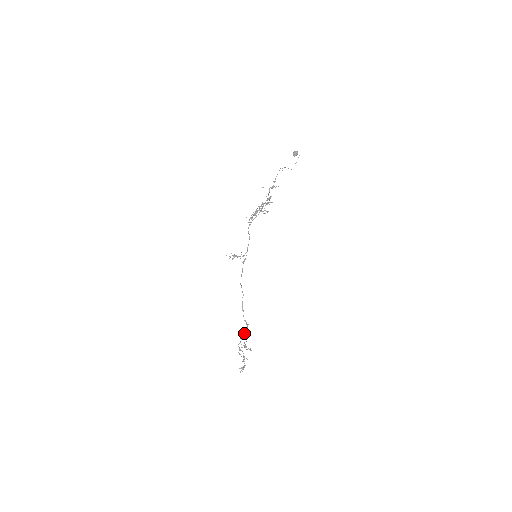
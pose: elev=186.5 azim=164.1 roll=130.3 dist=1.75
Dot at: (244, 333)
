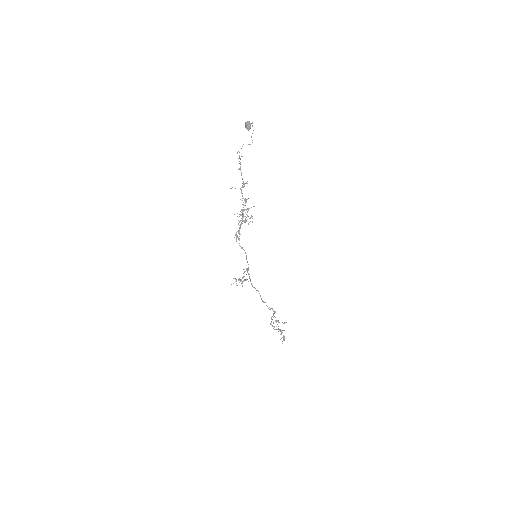
Dot at: occluded
